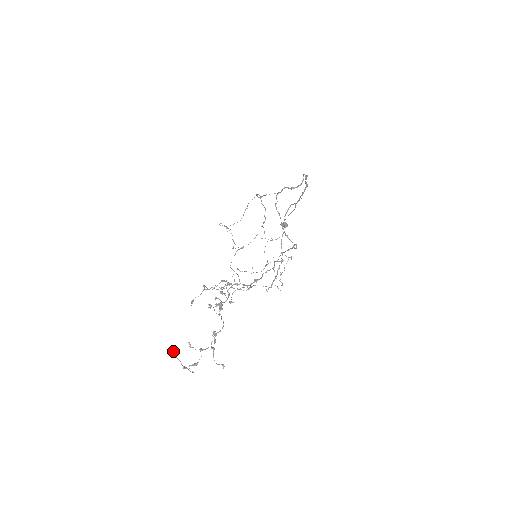
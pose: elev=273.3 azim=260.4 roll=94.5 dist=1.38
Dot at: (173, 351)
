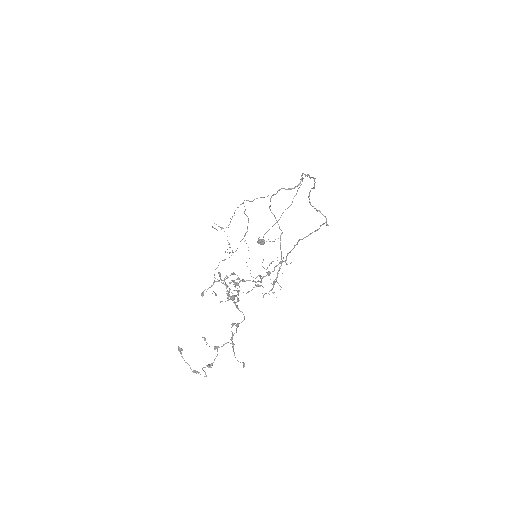
Dot at: (180, 352)
